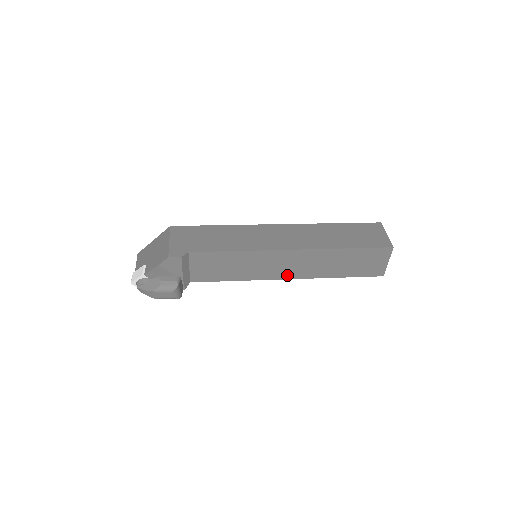
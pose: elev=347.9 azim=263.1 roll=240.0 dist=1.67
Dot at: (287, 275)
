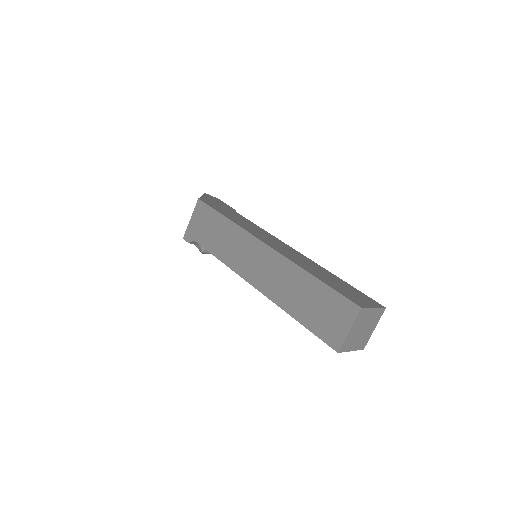
Dot at: occluded
